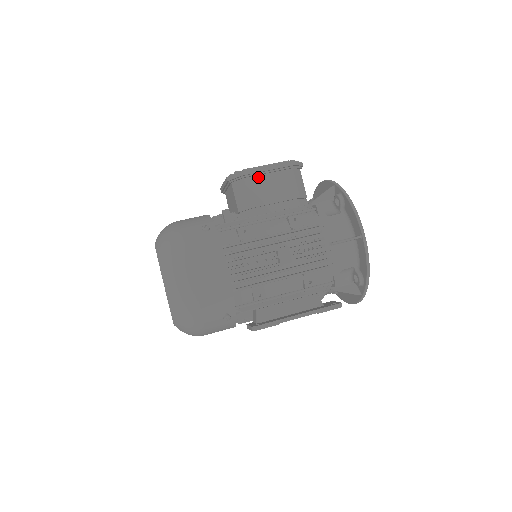
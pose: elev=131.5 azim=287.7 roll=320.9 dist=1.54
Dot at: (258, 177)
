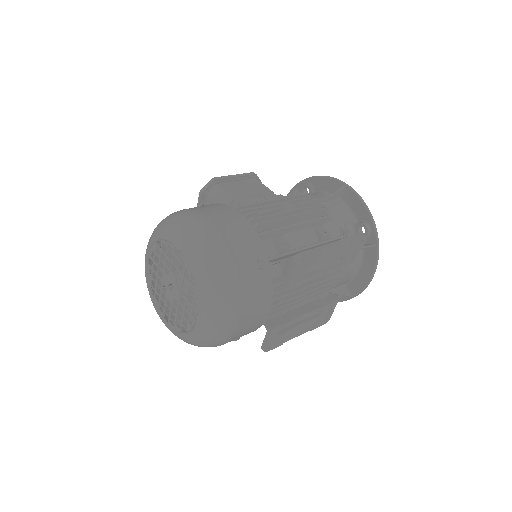
Dot at: (229, 183)
